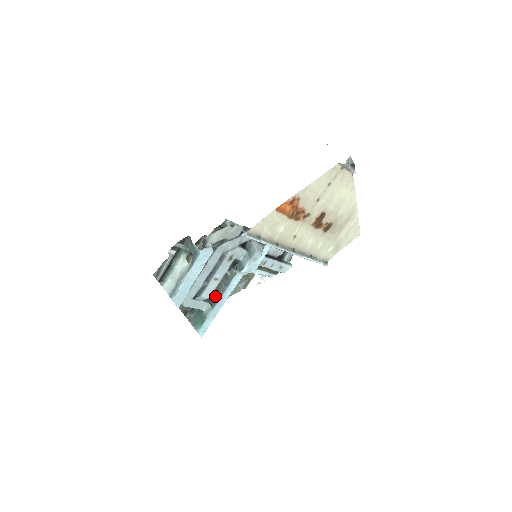
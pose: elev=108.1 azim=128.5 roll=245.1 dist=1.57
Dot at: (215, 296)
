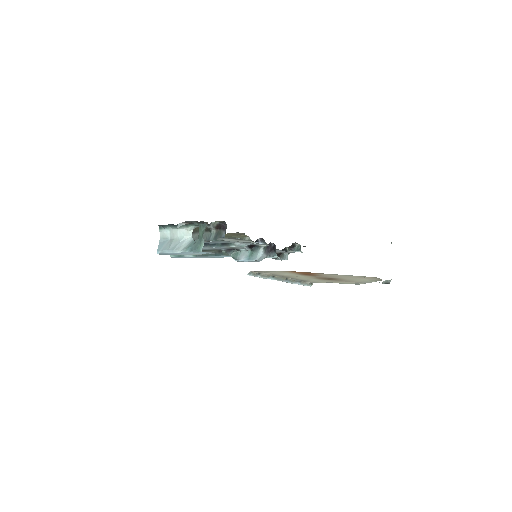
Dot at: occluded
